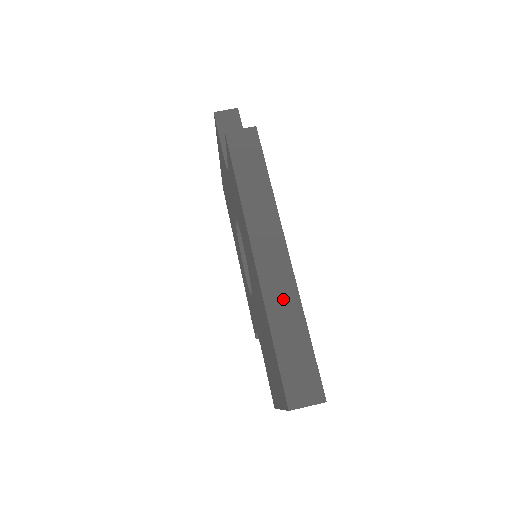
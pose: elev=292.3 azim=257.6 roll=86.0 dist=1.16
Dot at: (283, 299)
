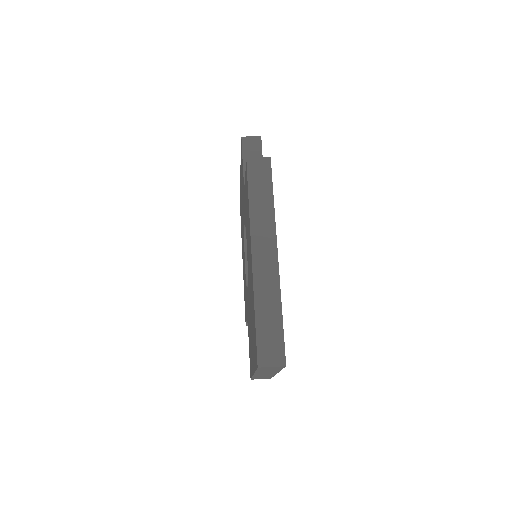
Dot at: (268, 288)
